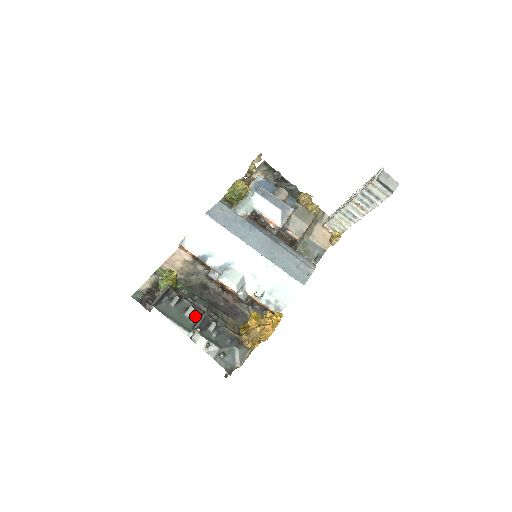
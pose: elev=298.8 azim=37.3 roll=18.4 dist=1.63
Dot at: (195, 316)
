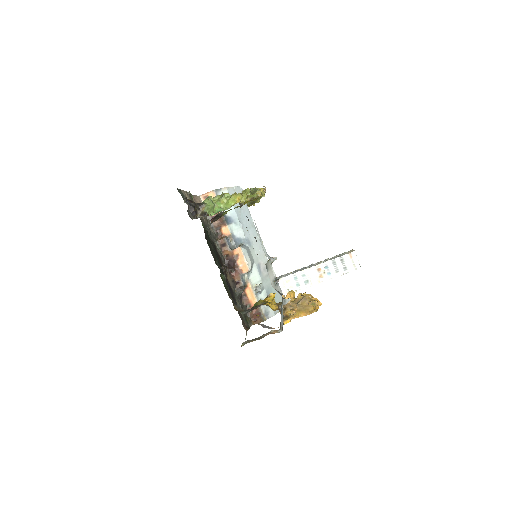
Dot at: occluded
